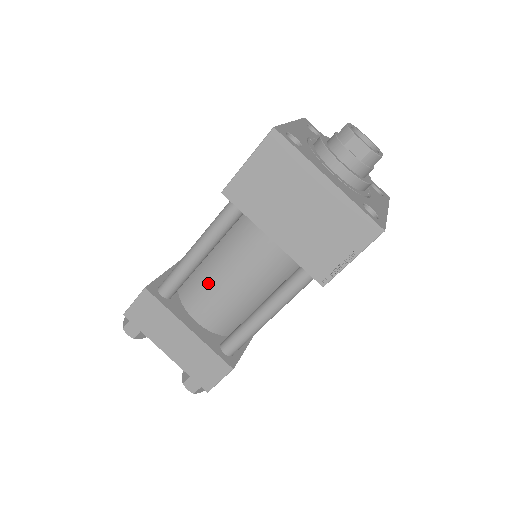
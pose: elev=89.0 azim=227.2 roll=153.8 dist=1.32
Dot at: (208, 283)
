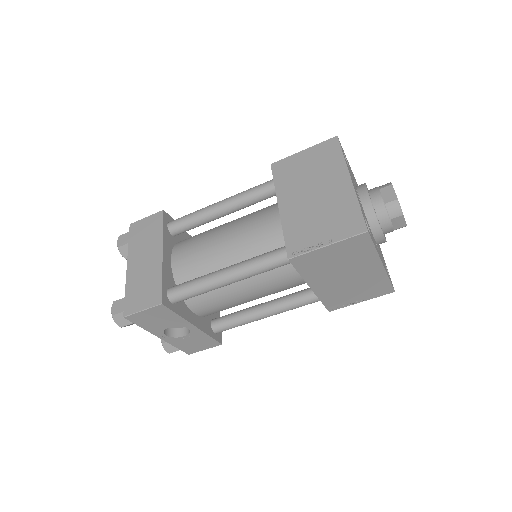
Dot at: (206, 235)
